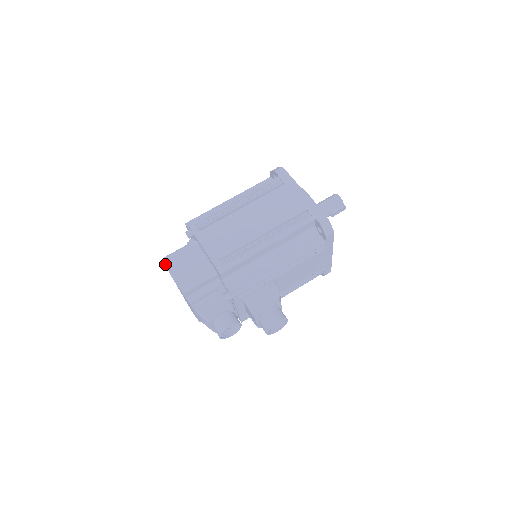
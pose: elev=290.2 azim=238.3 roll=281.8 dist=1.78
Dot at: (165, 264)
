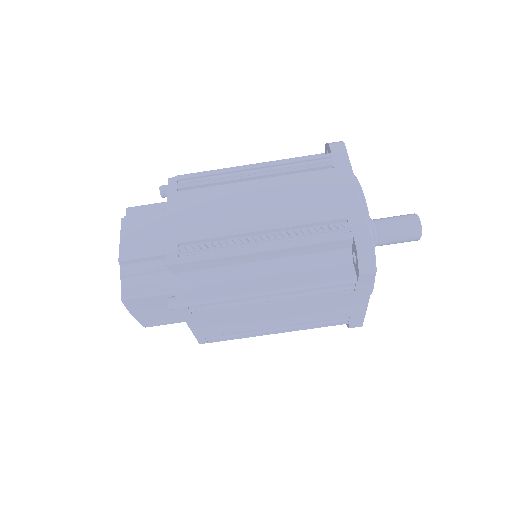
Dot at: occluded
